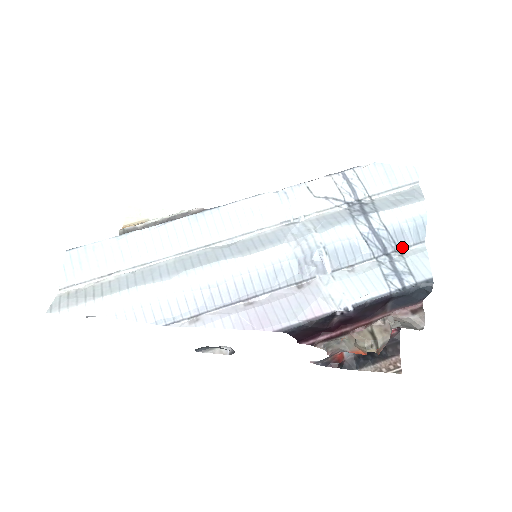
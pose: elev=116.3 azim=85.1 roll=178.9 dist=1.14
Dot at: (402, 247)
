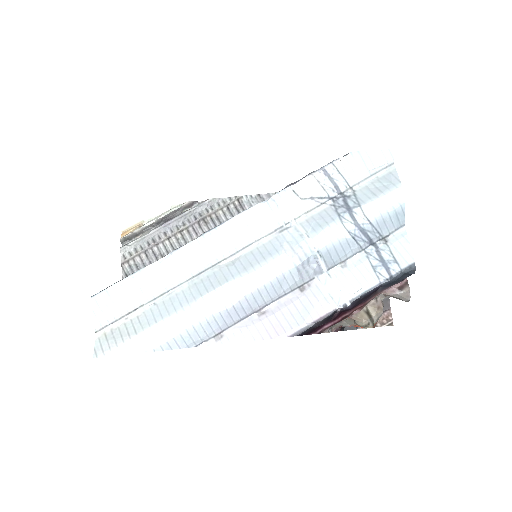
Dot at: (385, 235)
